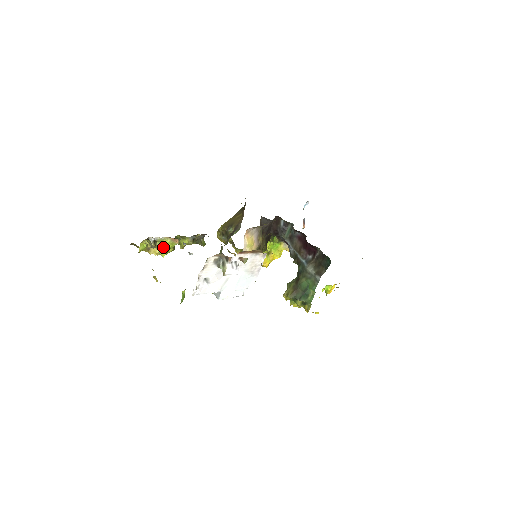
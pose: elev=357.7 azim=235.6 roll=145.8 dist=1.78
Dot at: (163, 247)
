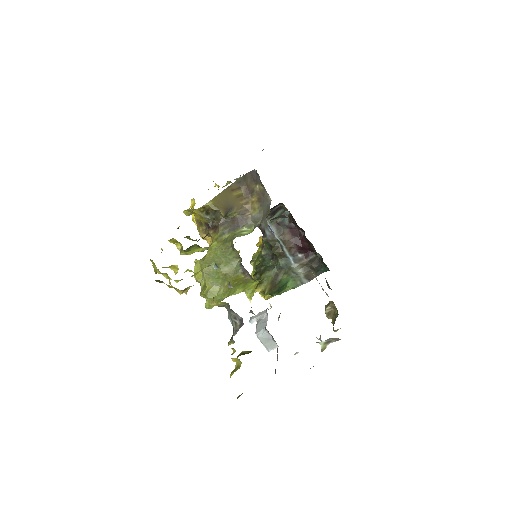
Dot at: (192, 276)
